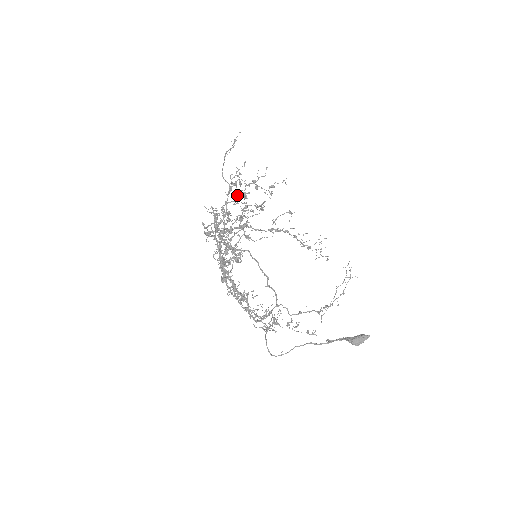
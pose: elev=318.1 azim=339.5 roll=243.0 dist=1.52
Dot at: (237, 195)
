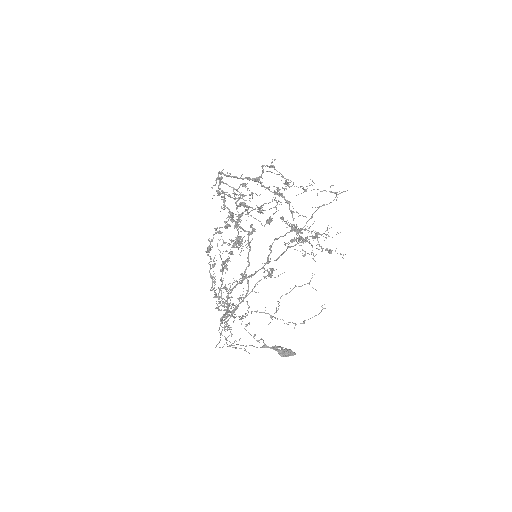
Dot at: (289, 225)
